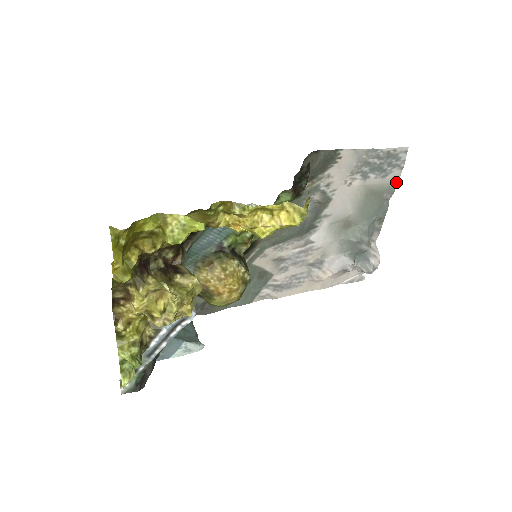
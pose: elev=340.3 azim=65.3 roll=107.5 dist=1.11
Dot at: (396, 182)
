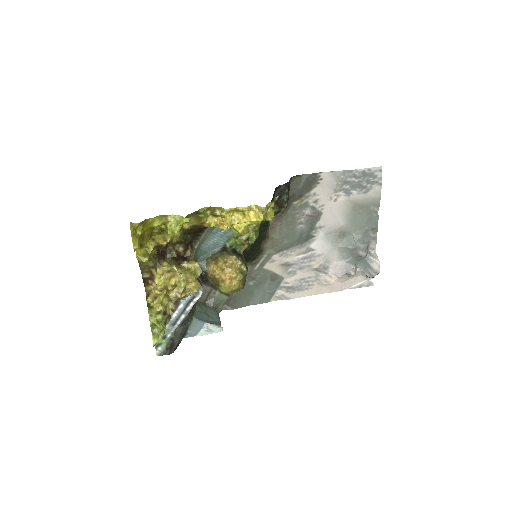
Dot at: (379, 196)
